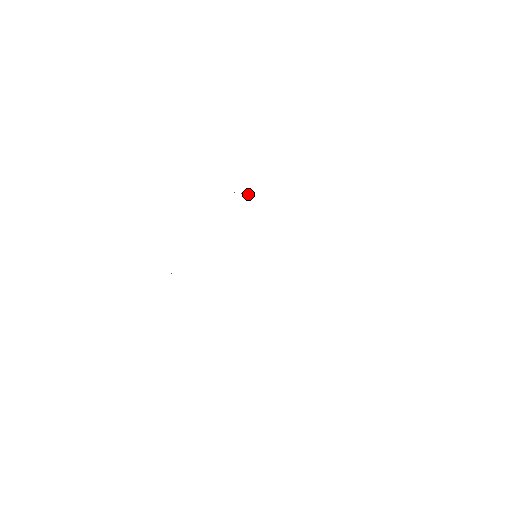
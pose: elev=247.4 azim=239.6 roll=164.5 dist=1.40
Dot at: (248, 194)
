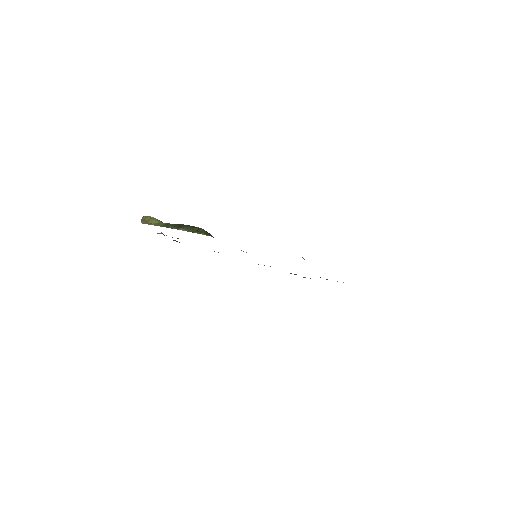
Dot at: (304, 259)
